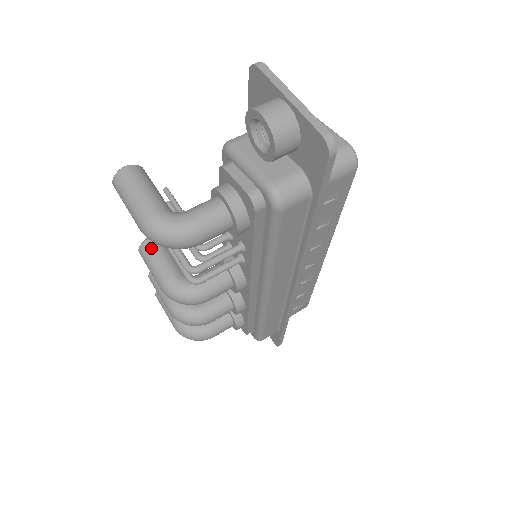
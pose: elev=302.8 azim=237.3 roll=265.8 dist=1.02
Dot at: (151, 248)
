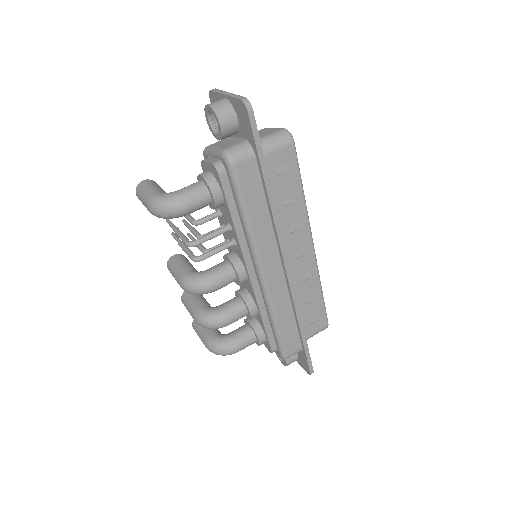
Dot at: (174, 260)
